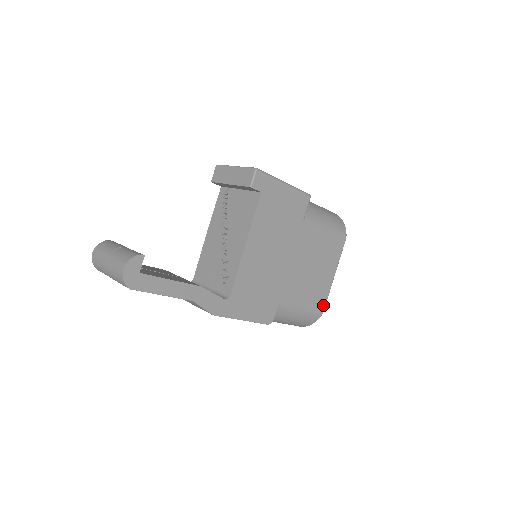
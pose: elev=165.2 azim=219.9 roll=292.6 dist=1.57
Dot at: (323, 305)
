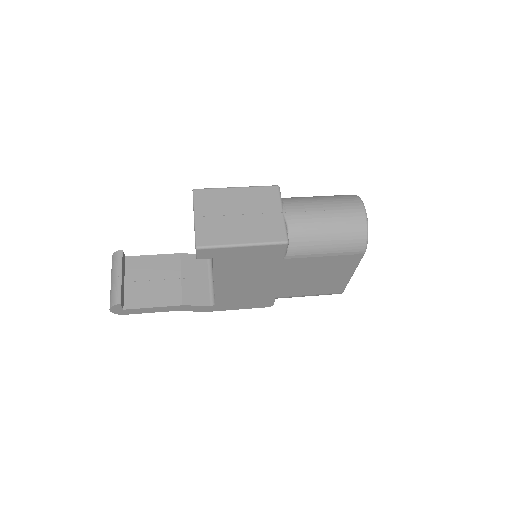
Dot at: (340, 290)
